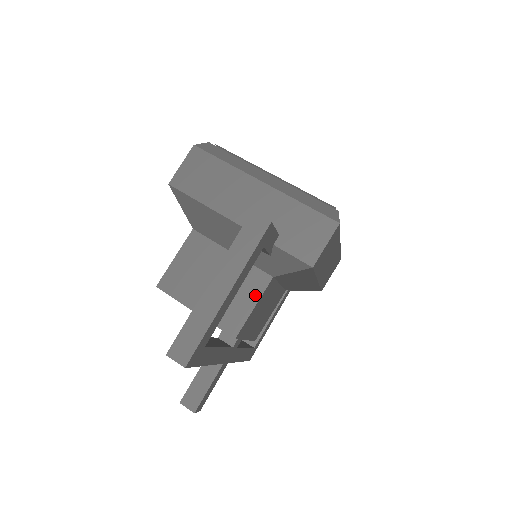
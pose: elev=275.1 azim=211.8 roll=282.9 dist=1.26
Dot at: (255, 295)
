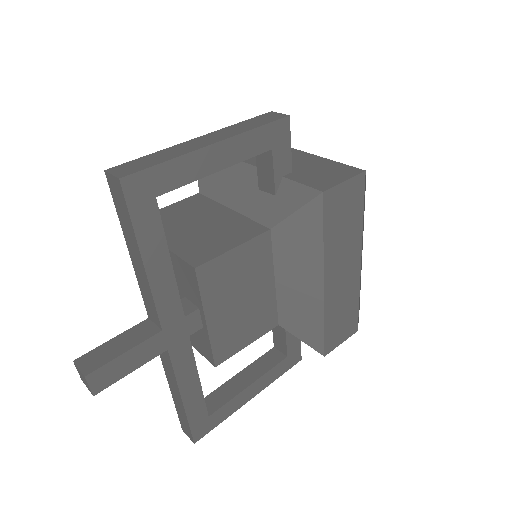
Dot at: (241, 239)
